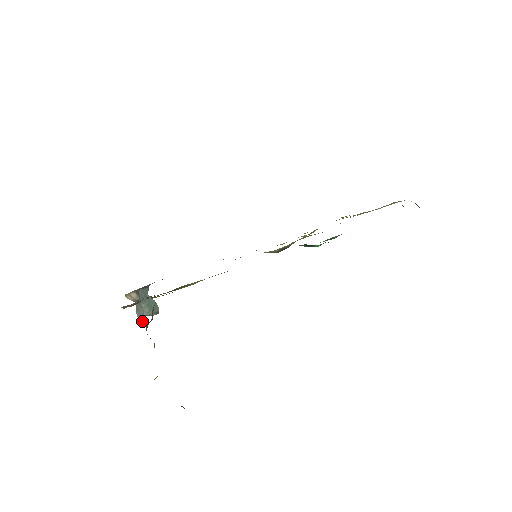
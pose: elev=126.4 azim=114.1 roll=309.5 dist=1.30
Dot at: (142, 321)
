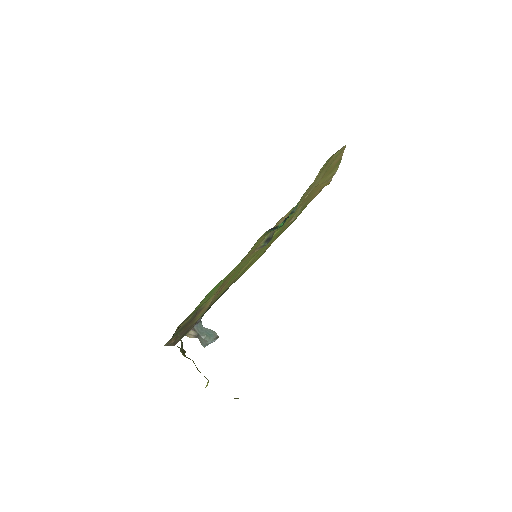
Dot at: occluded
